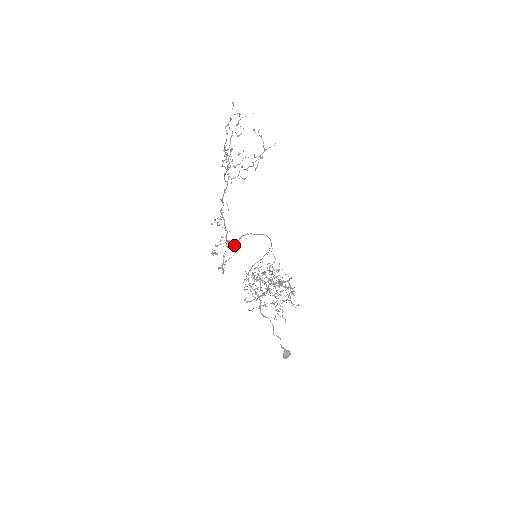
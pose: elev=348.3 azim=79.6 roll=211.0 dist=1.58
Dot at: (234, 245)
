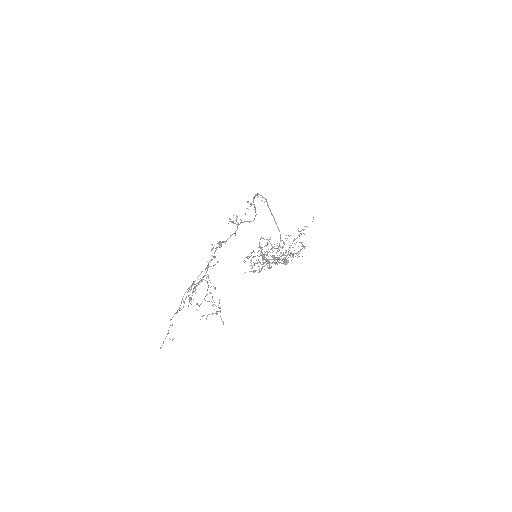
Dot at: occluded
